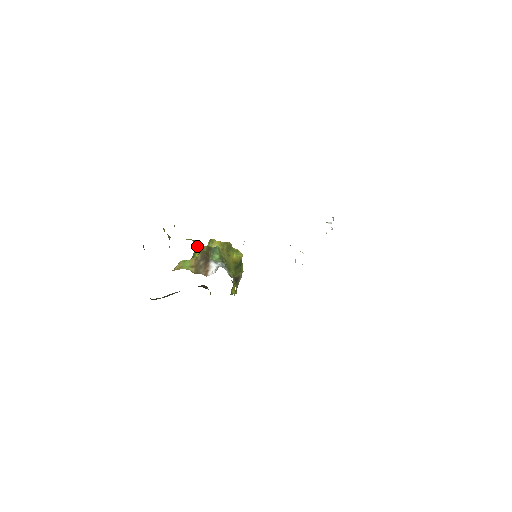
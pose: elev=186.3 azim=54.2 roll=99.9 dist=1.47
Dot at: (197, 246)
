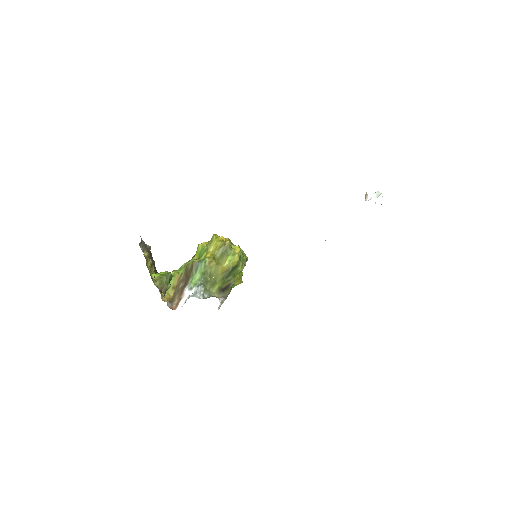
Dot at: (162, 287)
